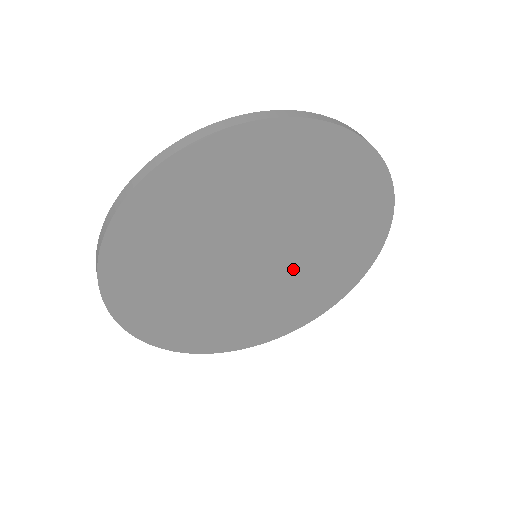
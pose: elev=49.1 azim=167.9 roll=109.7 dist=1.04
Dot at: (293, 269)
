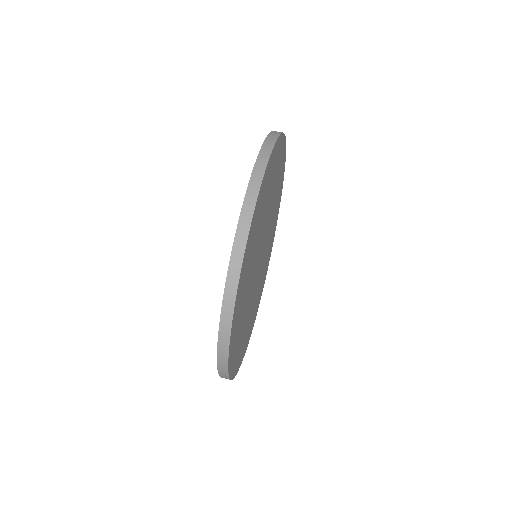
Dot at: (265, 250)
